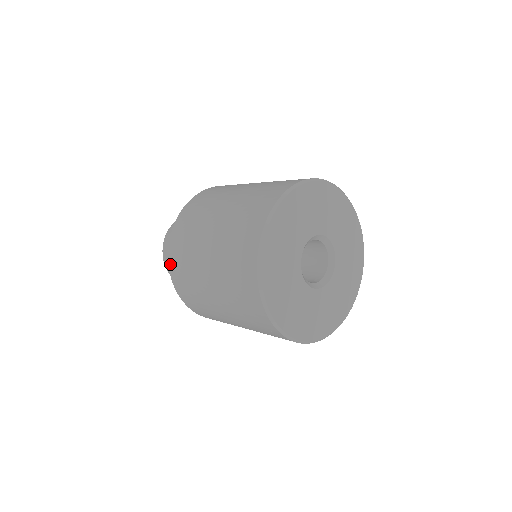
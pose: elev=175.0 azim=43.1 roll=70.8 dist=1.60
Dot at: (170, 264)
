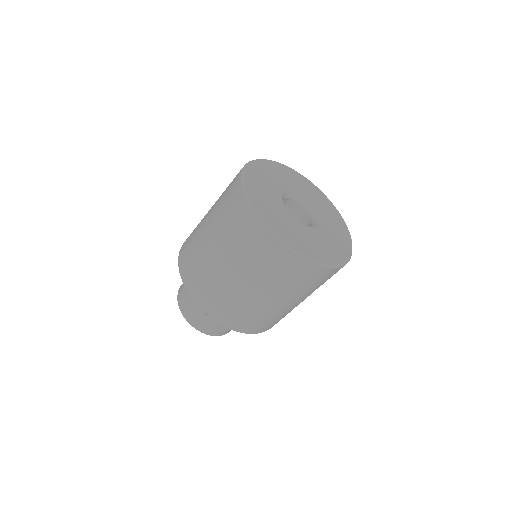
Dot at: occluded
